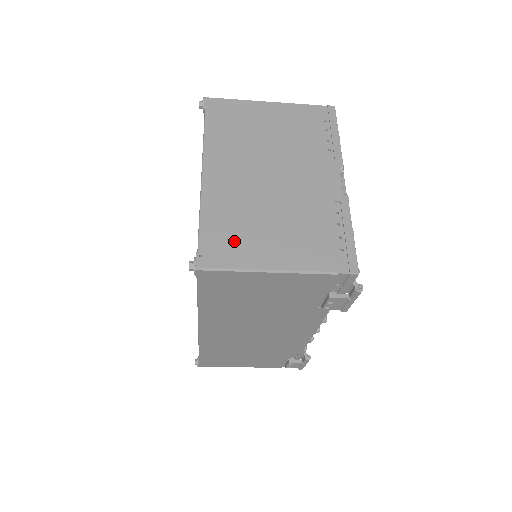
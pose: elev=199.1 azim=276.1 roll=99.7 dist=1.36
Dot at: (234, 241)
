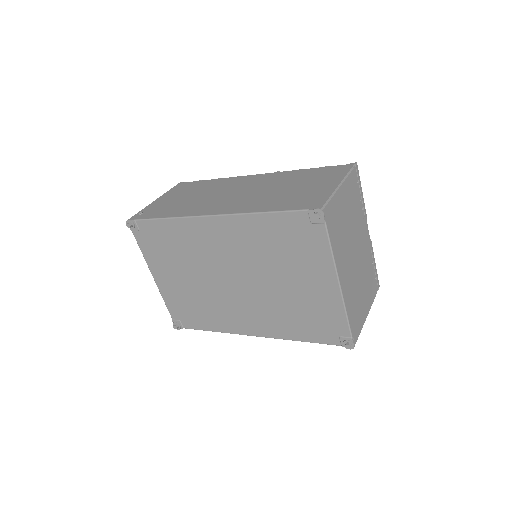
Dot at: (358, 316)
